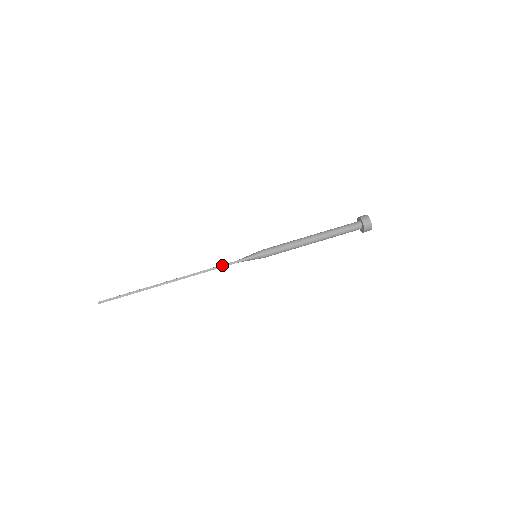
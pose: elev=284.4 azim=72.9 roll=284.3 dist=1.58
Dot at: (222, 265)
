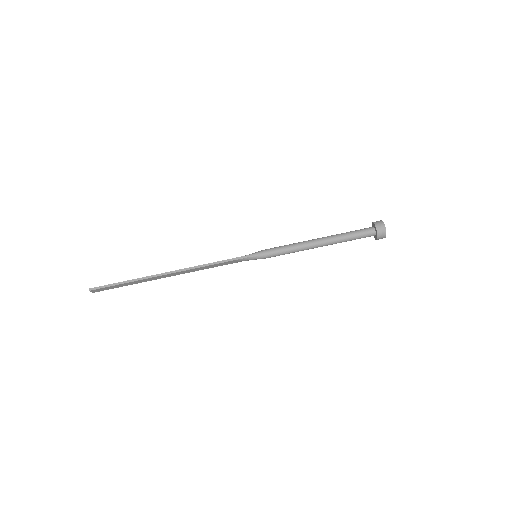
Dot at: (218, 261)
